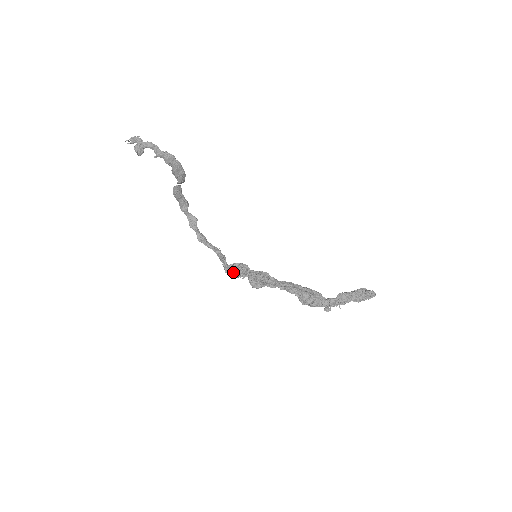
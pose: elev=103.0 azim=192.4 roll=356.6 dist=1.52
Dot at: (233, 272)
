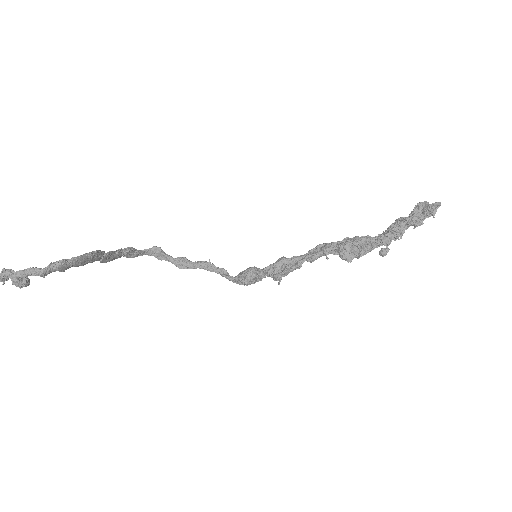
Dot at: occluded
